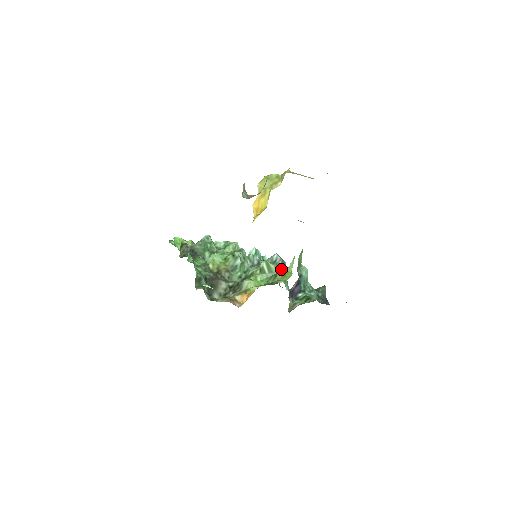
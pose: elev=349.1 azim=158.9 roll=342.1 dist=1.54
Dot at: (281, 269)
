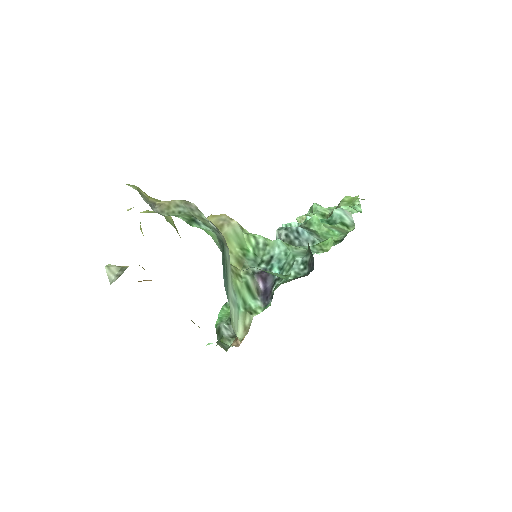
Dot at: occluded
